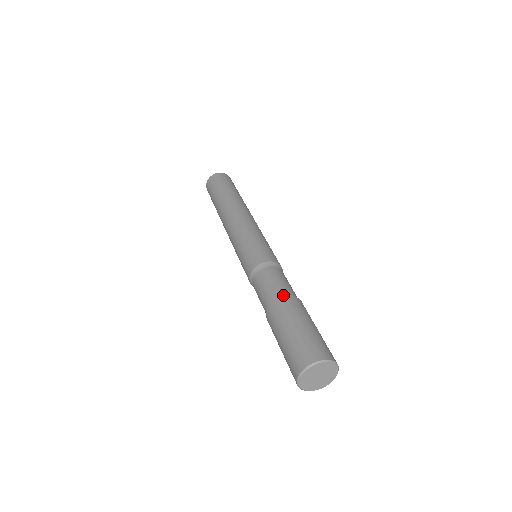
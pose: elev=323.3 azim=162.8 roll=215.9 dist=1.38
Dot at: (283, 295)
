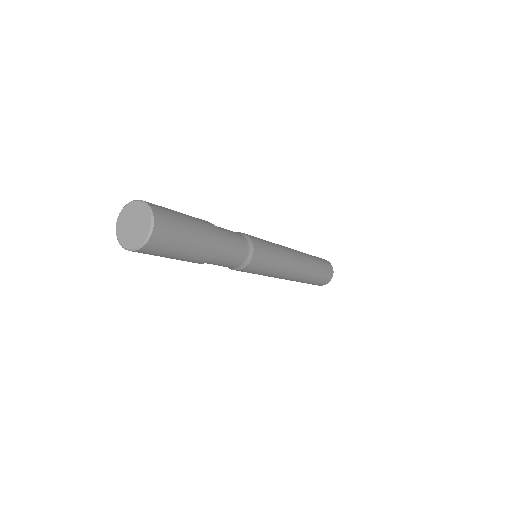
Dot at: occluded
